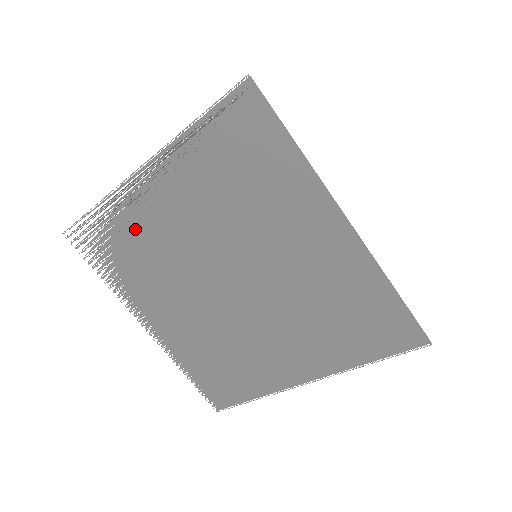
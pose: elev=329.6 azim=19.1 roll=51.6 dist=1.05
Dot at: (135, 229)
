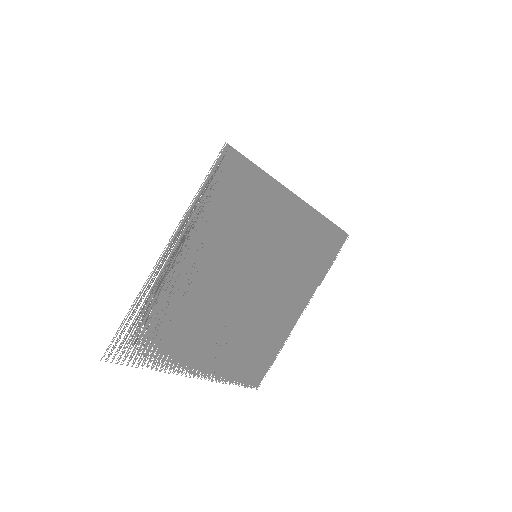
Dot at: (167, 304)
